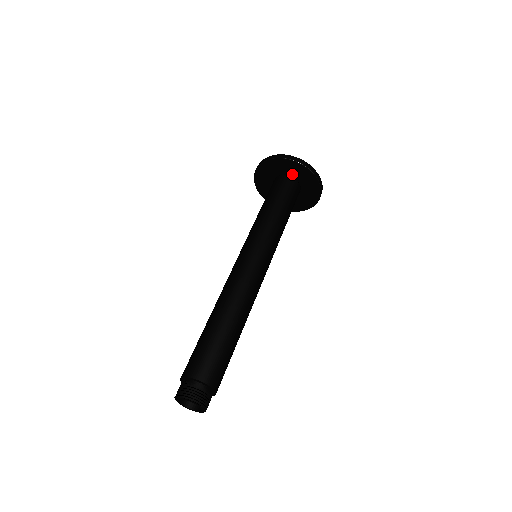
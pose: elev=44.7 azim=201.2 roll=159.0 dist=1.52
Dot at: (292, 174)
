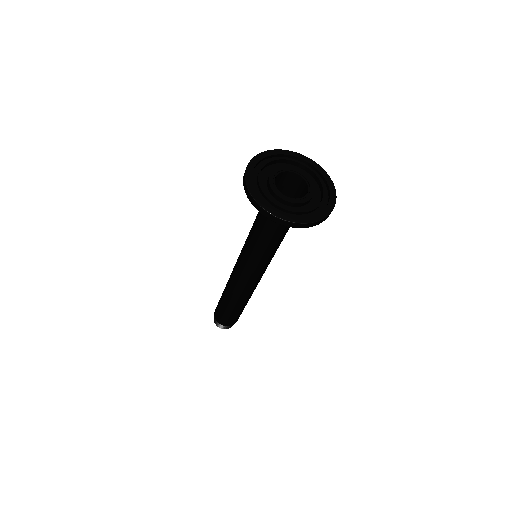
Dot at: (273, 200)
